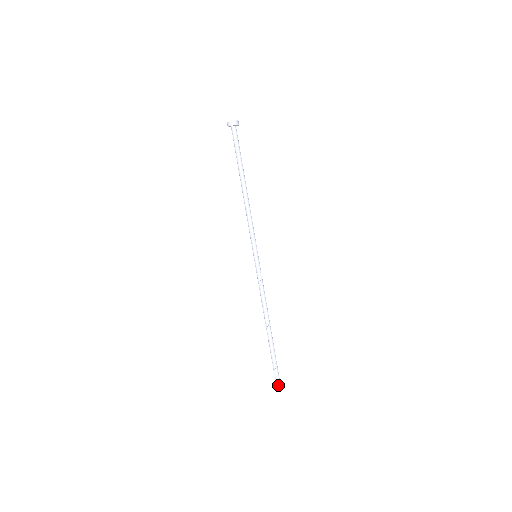
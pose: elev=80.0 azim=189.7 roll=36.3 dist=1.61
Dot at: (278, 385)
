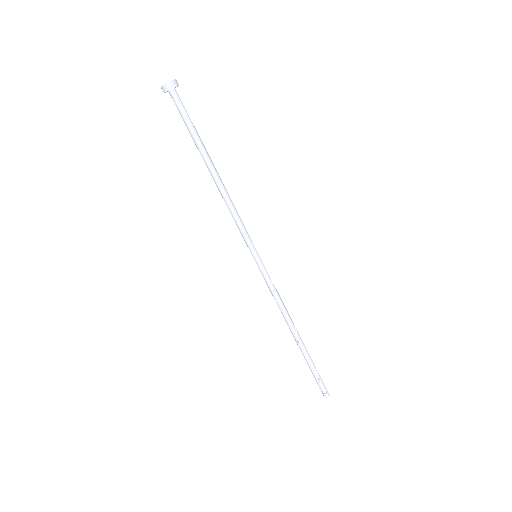
Dot at: (327, 393)
